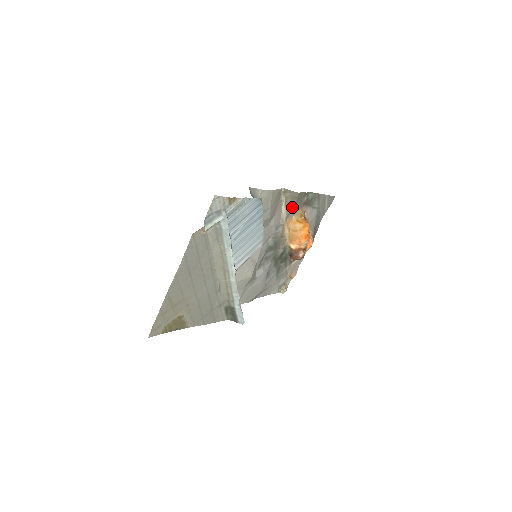
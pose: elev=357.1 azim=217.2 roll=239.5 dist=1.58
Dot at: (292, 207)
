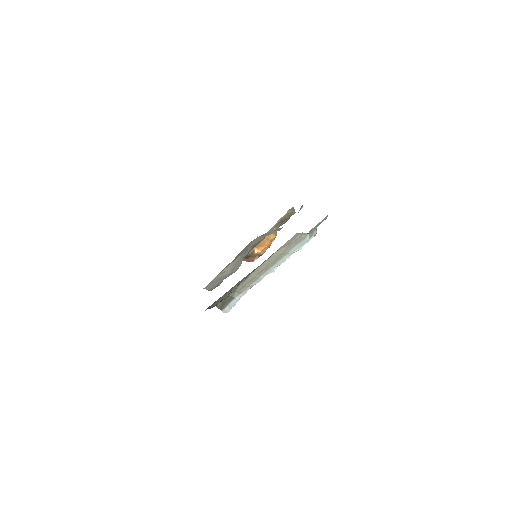
Dot at: (281, 221)
